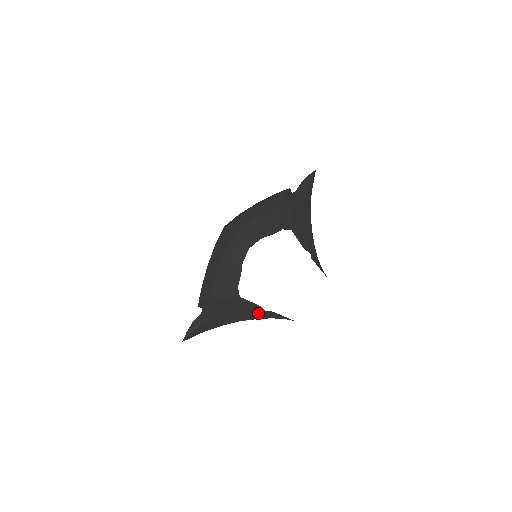
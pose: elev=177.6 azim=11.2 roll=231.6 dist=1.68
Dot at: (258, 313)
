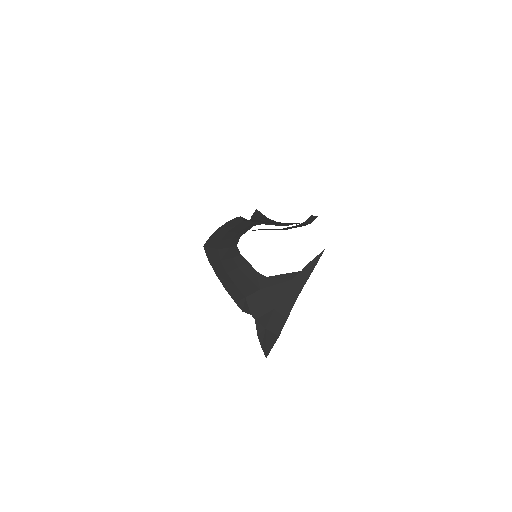
Dot at: (298, 279)
